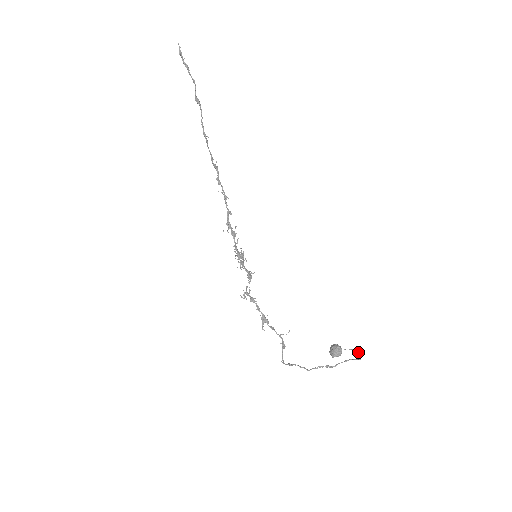
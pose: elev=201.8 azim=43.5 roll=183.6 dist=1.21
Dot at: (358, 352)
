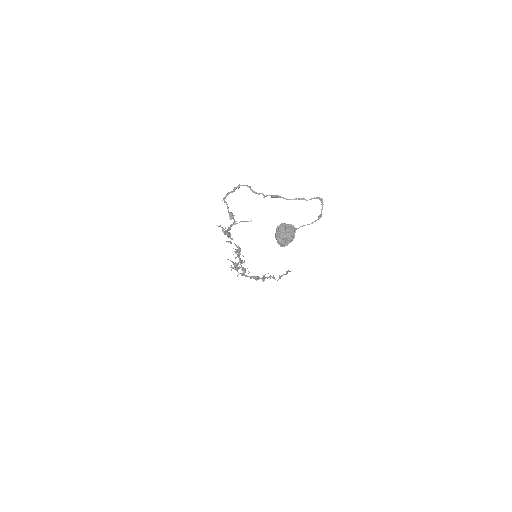
Dot at: (319, 216)
